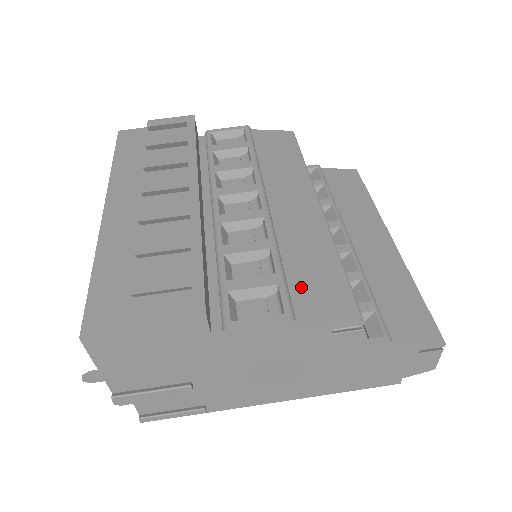
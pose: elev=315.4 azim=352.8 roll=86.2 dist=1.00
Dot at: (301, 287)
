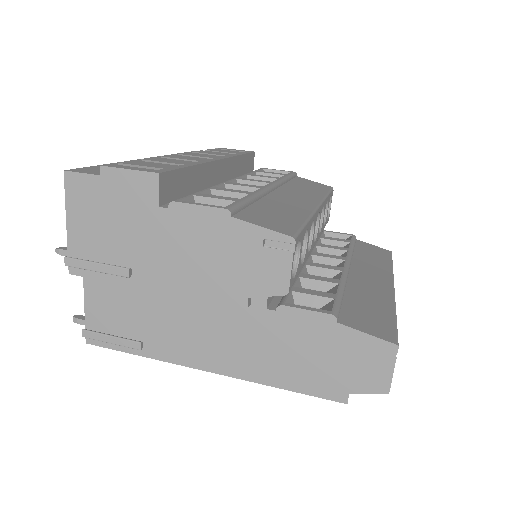
Dot at: (256, 212)
